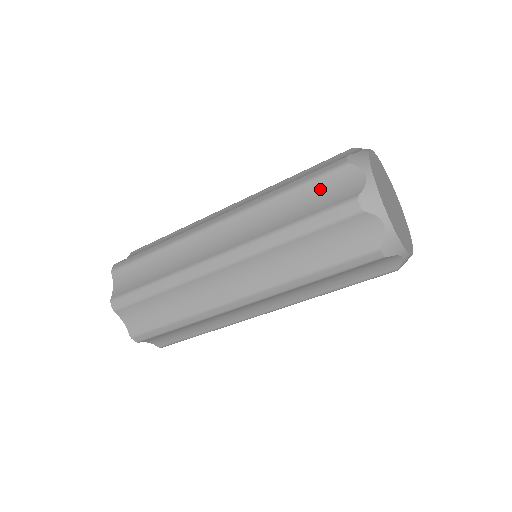
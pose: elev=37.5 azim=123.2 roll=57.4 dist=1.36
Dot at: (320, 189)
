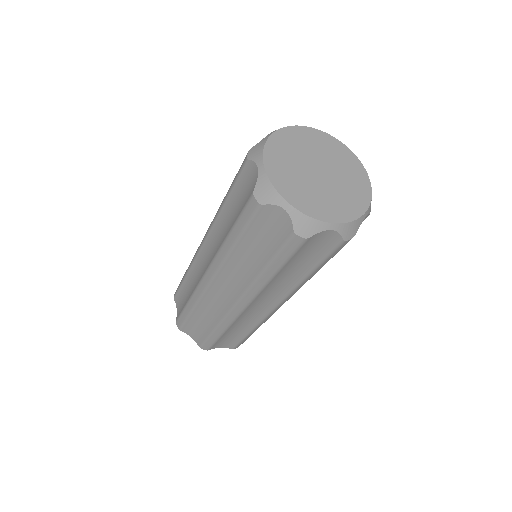
Dot at: (259, 232)
